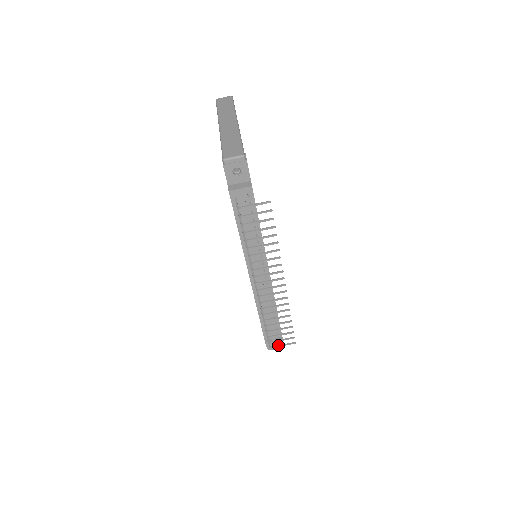
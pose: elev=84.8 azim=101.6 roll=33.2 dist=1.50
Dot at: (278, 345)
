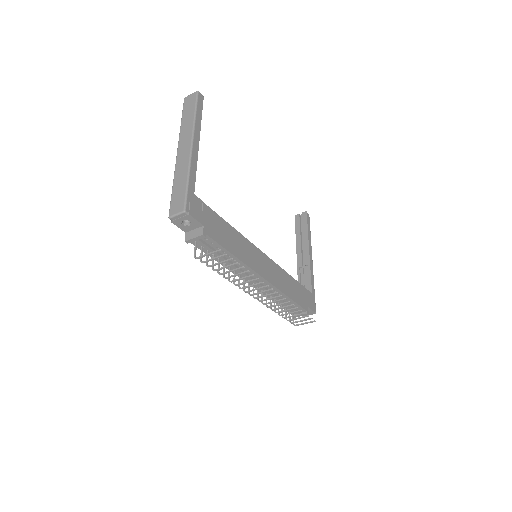
Dot at: (300, 324)
